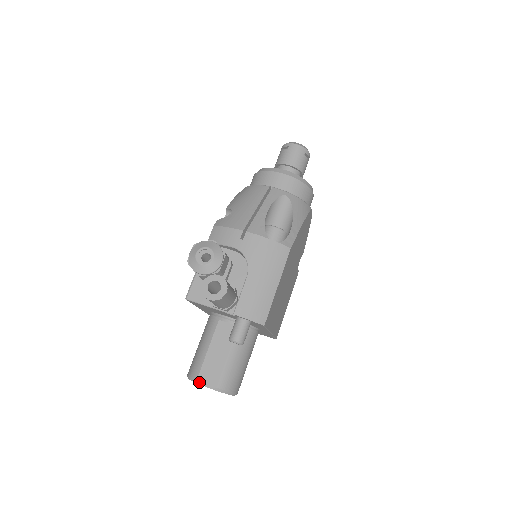
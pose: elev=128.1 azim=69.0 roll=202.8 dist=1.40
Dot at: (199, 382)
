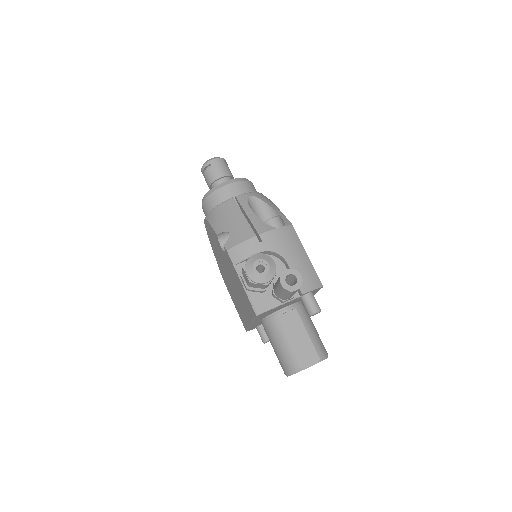
Dot at: (306, 367)
